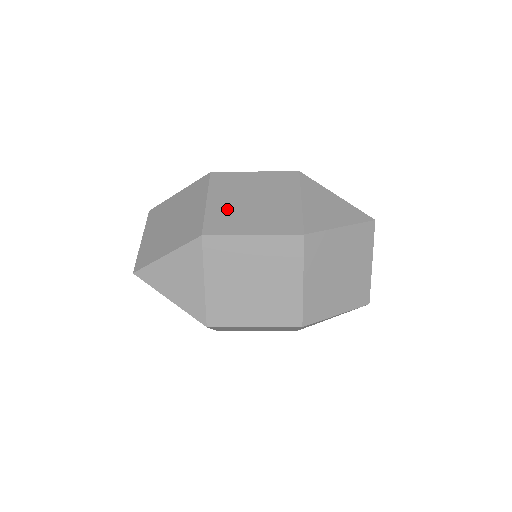
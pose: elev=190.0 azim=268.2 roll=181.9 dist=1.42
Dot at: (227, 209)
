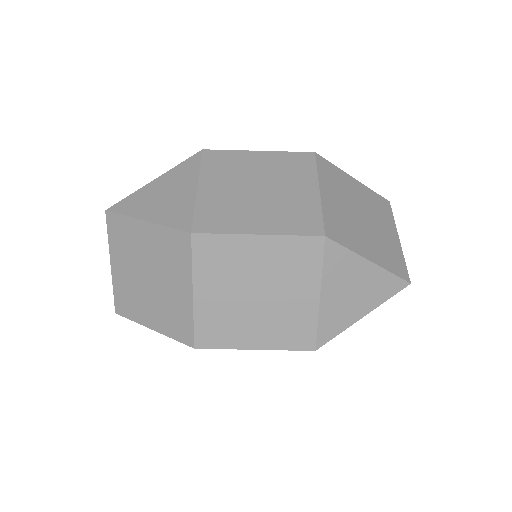
Dot at: occluded
